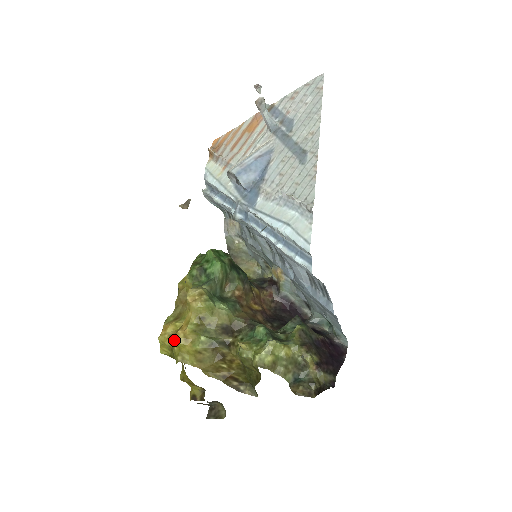
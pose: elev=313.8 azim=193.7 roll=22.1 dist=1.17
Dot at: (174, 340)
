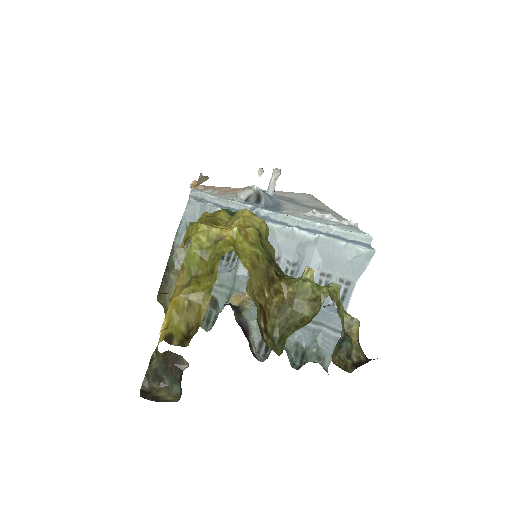
Dot at: occluded
